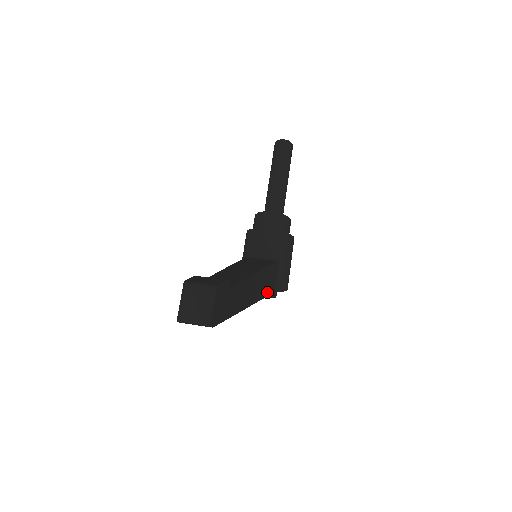
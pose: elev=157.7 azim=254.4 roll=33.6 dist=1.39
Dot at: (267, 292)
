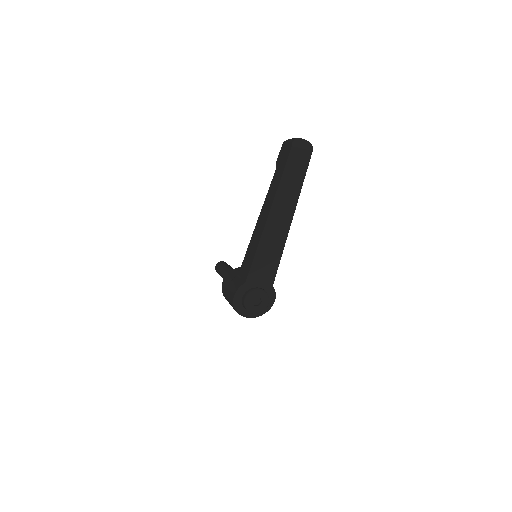
Dot at: (278, 264)
